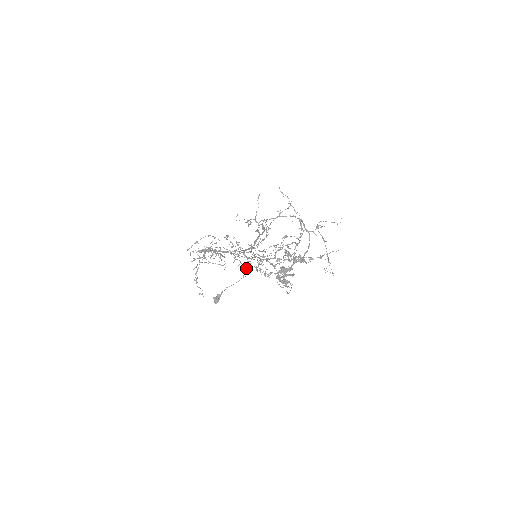
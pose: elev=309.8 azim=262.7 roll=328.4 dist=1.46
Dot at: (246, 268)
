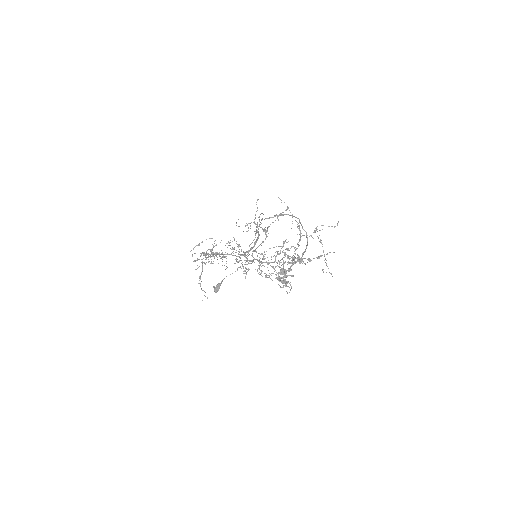
Dot at: (247, 271)
